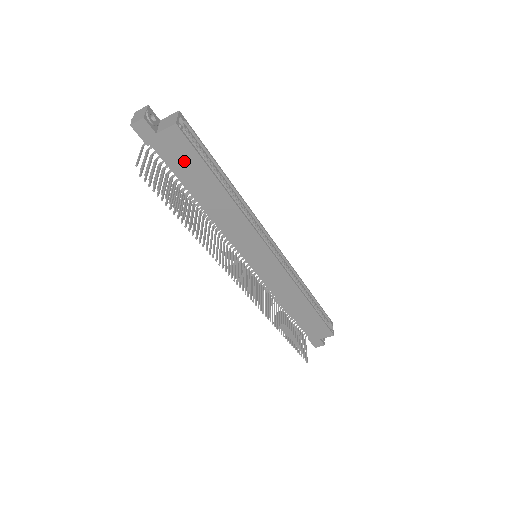
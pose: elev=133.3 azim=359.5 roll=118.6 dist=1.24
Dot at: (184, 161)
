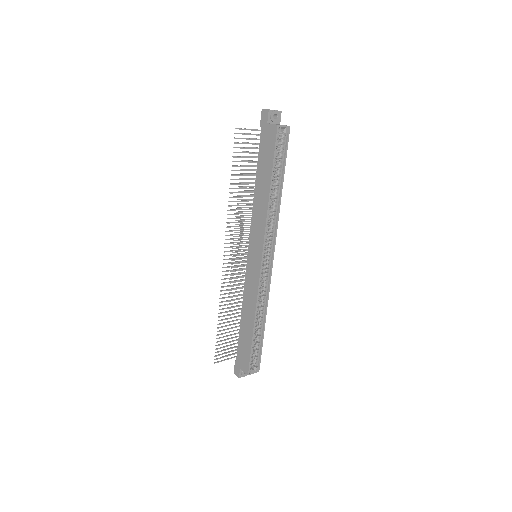
Dot at: (267, 151)
